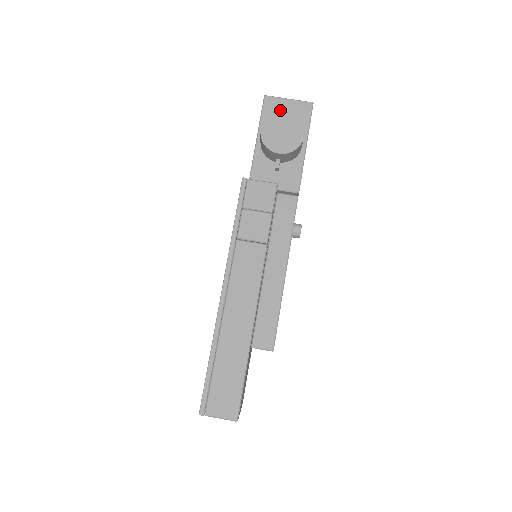
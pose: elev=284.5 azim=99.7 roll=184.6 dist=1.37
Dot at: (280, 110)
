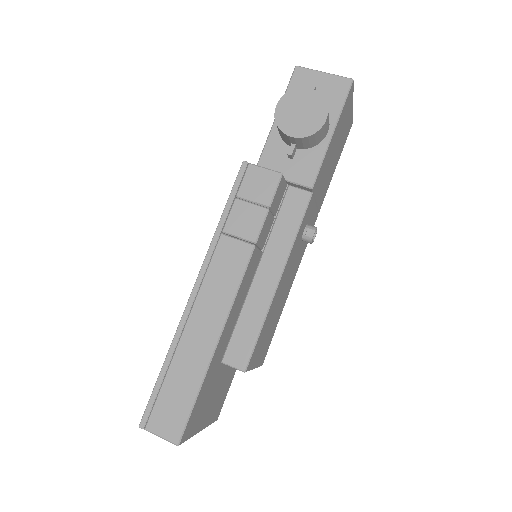
Dot at: occluded
